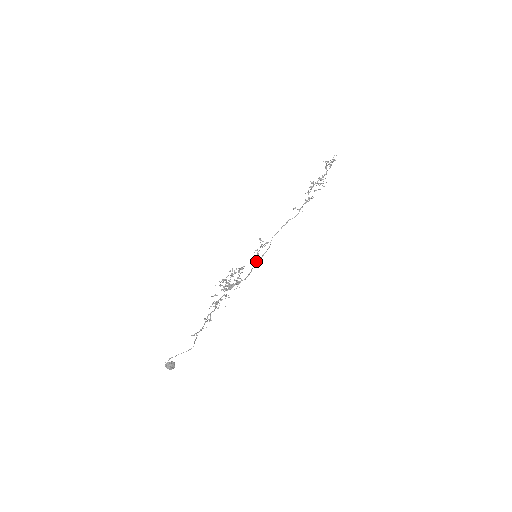
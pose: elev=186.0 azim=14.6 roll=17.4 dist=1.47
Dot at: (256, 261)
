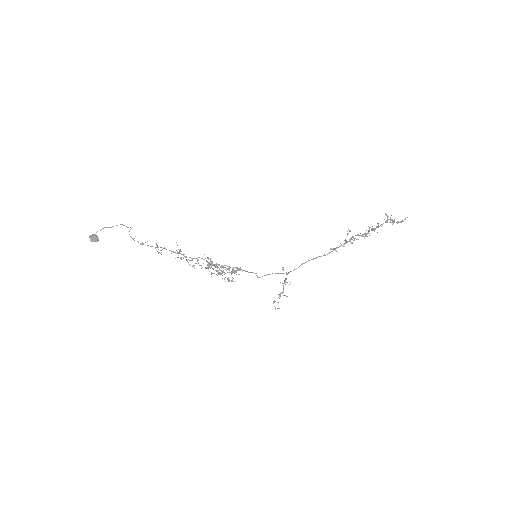
Dot at: (277, 308)
